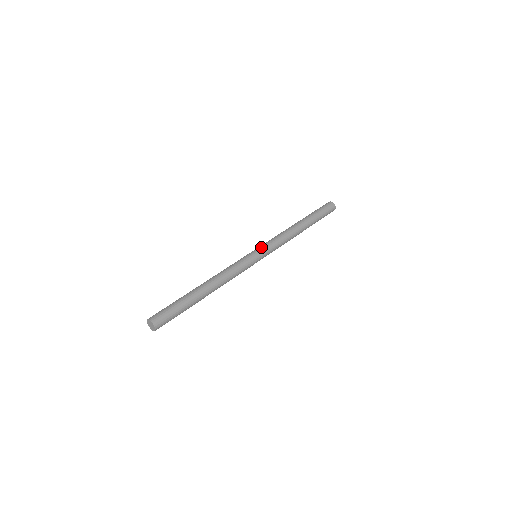
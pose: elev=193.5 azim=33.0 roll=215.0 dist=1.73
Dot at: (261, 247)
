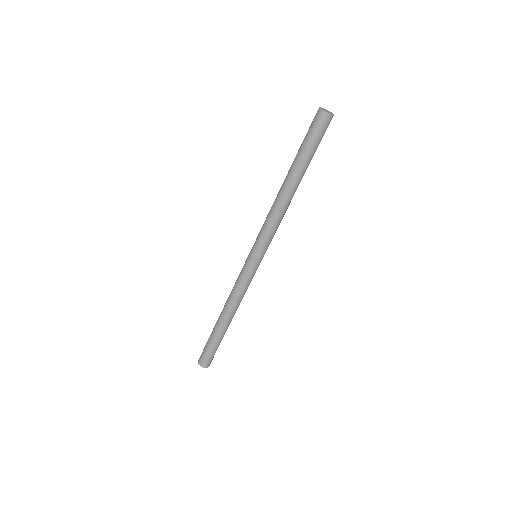
Dot at: (257, 250)
